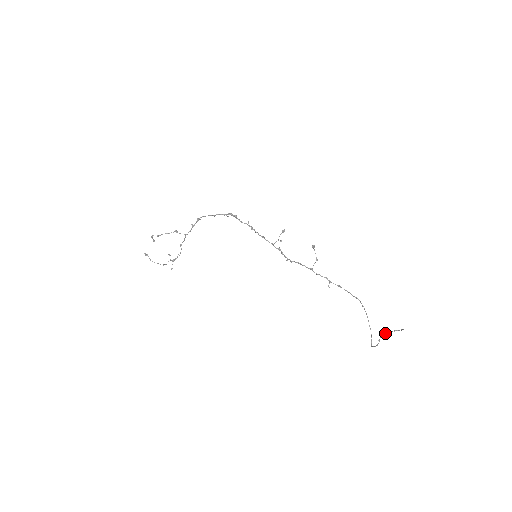
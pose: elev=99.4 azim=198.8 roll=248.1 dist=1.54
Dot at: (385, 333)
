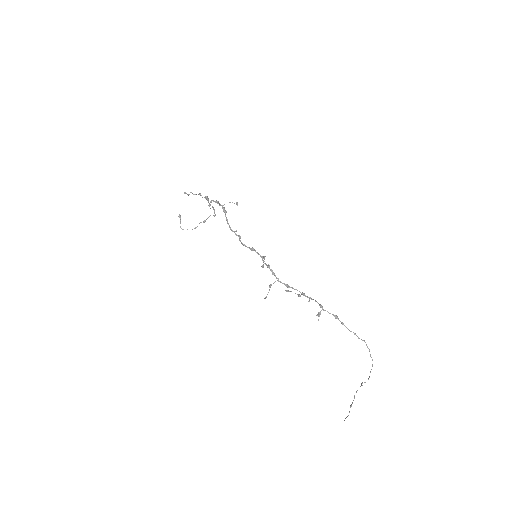
Dot at: (356, 392)
